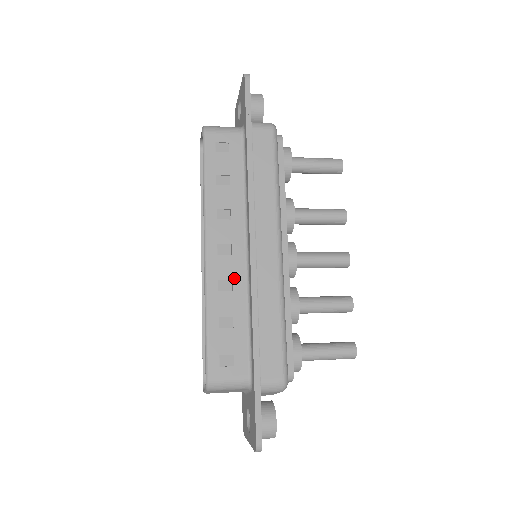
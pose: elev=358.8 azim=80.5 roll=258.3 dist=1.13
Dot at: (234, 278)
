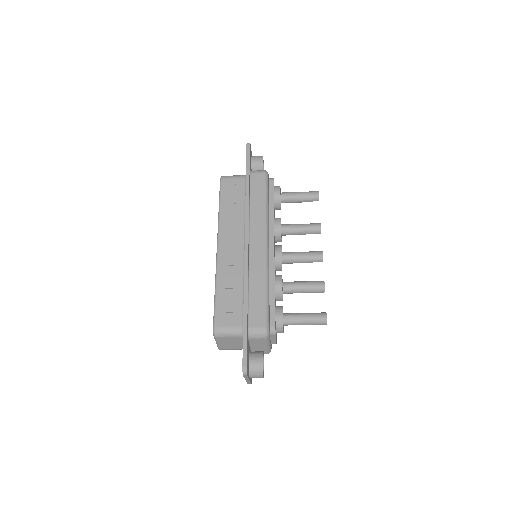
Dot at: (235, 264)
